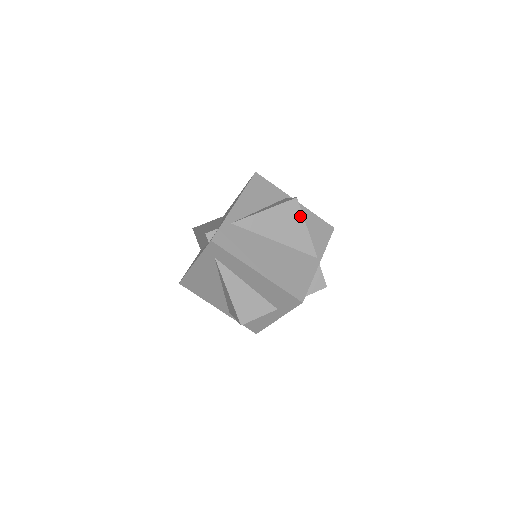
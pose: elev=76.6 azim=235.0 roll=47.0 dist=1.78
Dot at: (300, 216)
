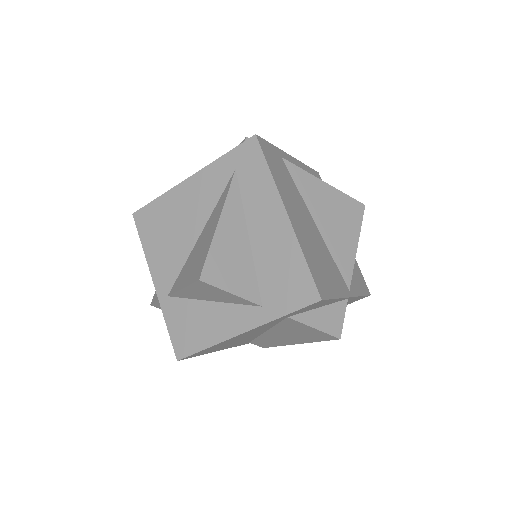
Dot at: (357, 226)
